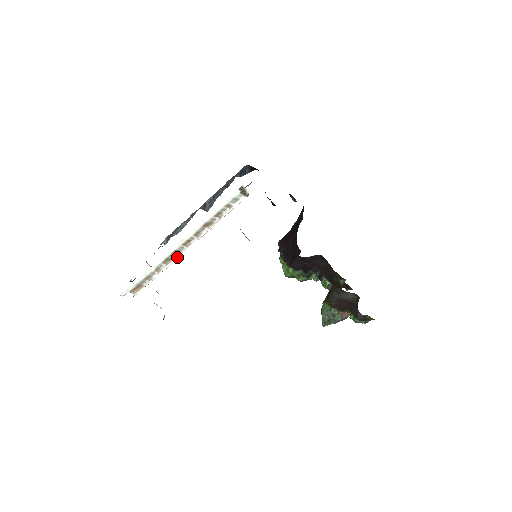
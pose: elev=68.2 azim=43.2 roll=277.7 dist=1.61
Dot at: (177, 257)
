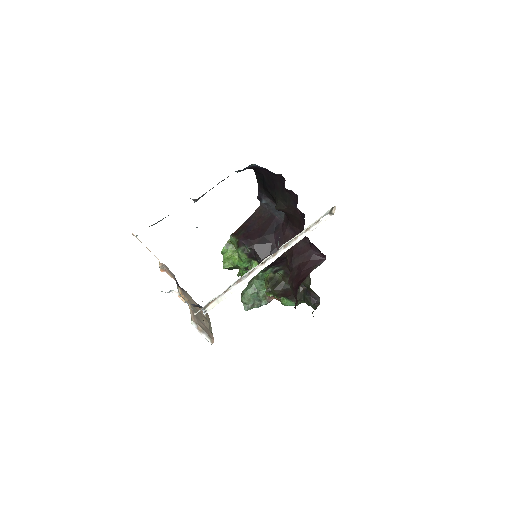
Dot at: (260, 267)
